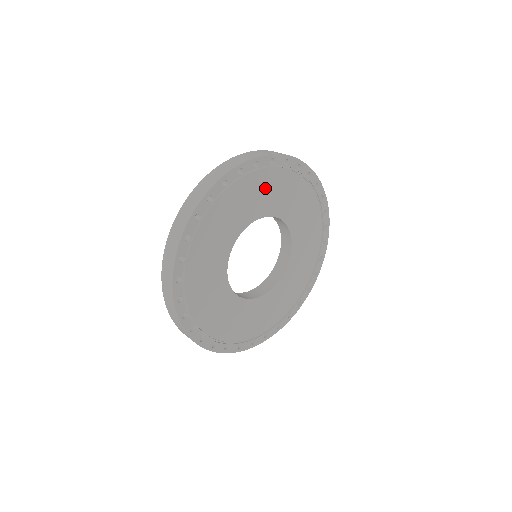
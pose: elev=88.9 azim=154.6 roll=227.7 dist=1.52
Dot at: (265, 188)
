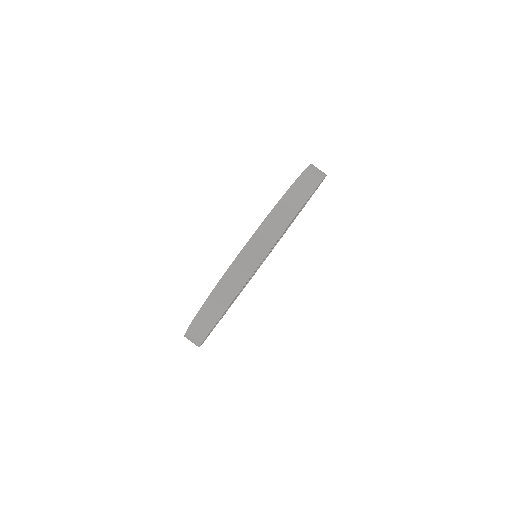
Dot at: occluded
